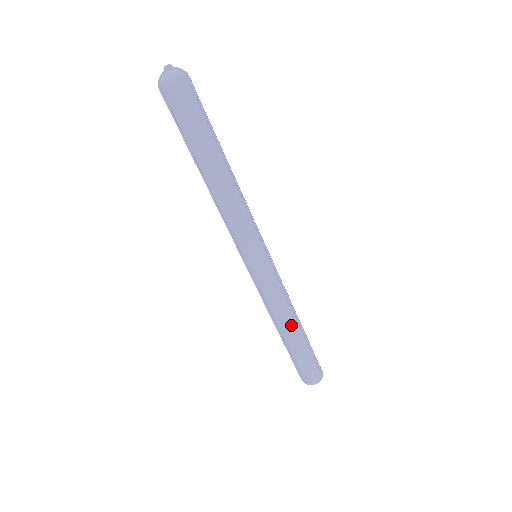
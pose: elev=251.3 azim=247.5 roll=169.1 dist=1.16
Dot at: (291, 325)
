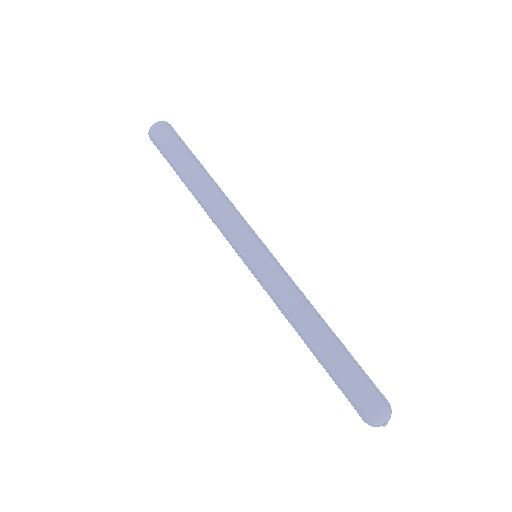
Dot at: (316, 324)
